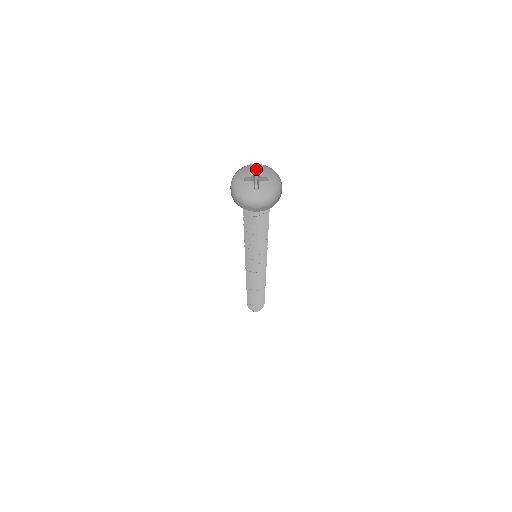
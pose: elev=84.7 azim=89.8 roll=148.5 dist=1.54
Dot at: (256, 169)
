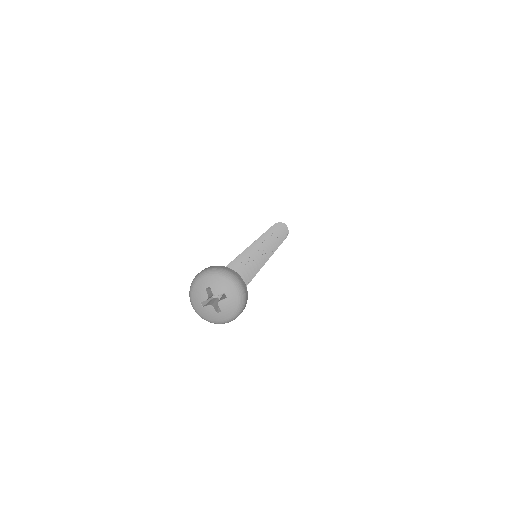
Dot at: (207, 287)
